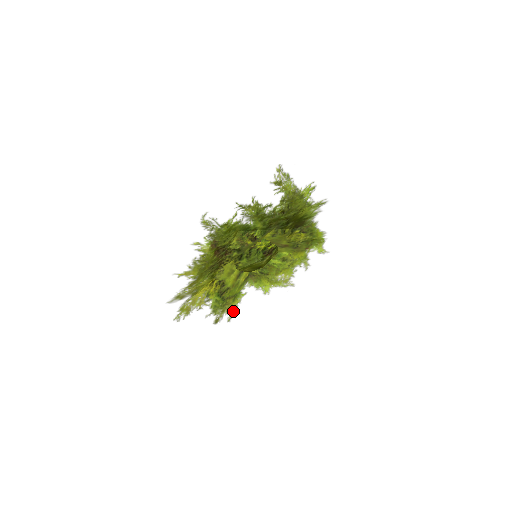
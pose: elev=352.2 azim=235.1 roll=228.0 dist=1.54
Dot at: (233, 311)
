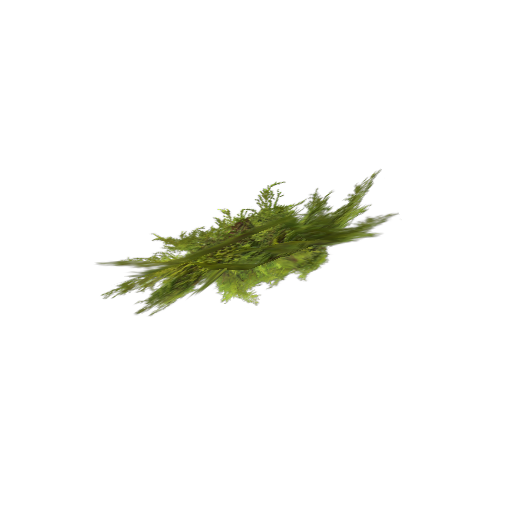
Dot at: (181, 310)
